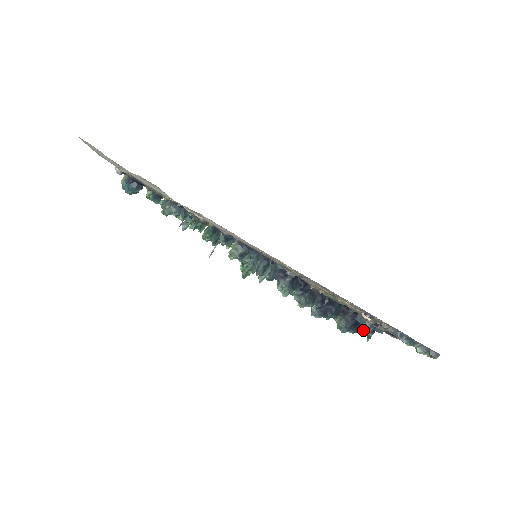
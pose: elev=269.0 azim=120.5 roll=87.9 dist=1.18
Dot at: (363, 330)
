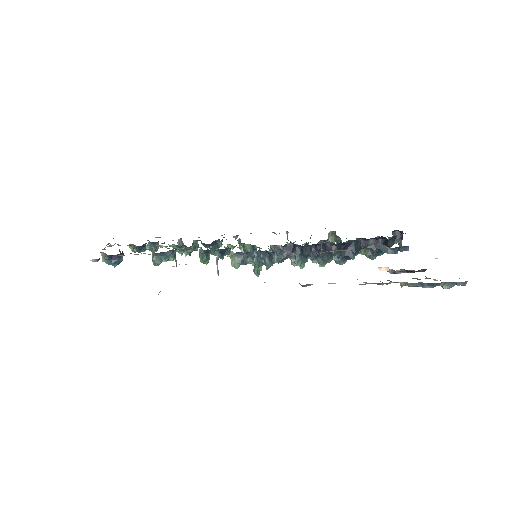
Dot at: (391, 246)
